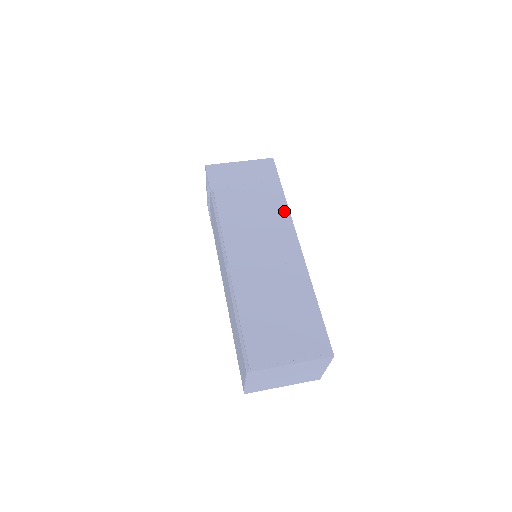
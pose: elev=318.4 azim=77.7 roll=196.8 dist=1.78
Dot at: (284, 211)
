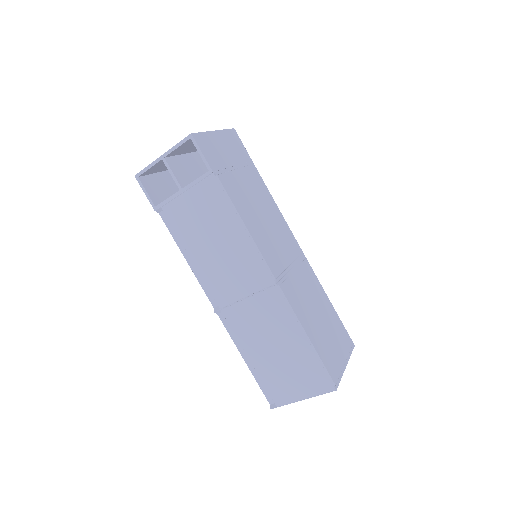
Dot at: (272, 201)
